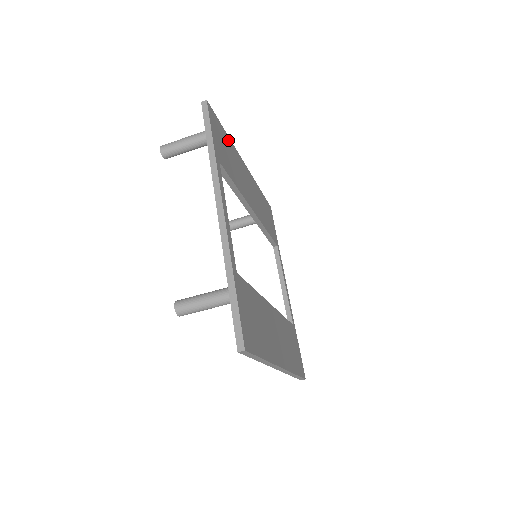
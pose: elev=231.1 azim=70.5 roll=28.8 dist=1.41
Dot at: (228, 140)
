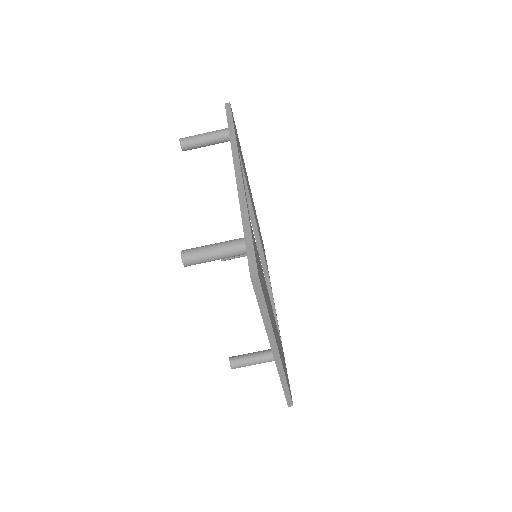
Dot at: occluded
